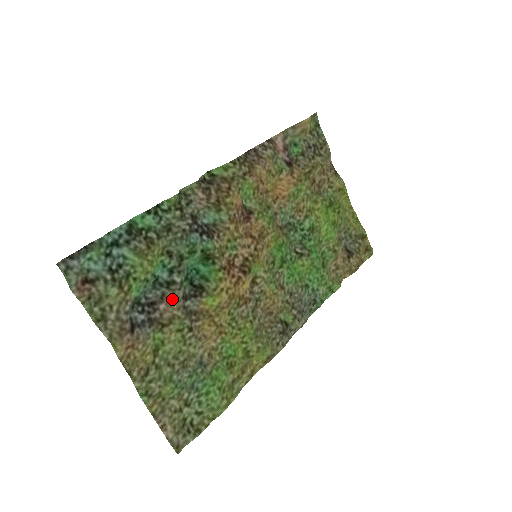
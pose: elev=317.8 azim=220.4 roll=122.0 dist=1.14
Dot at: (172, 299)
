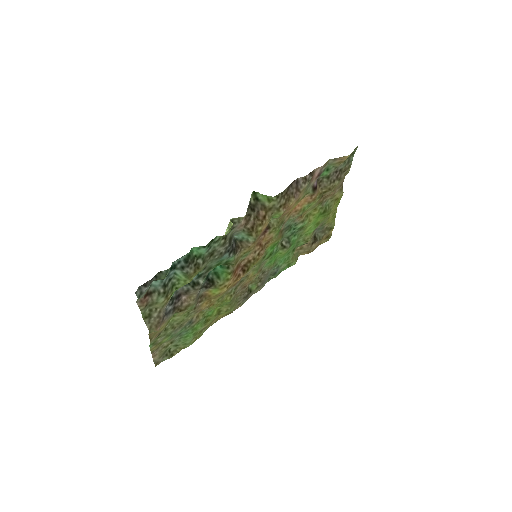
Dot at: (193, 294)
